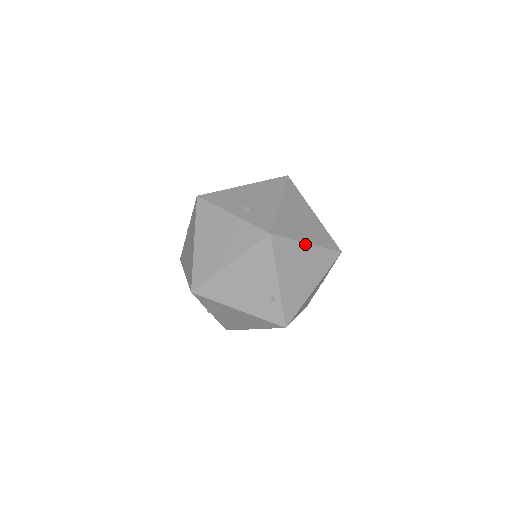
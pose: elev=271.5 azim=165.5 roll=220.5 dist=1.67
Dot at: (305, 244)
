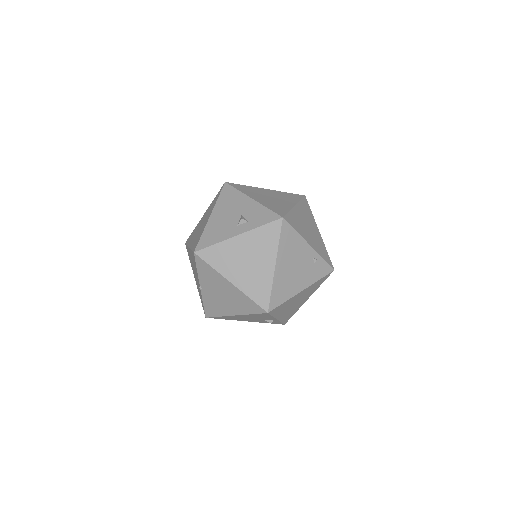
Dot at: (294, 208)
